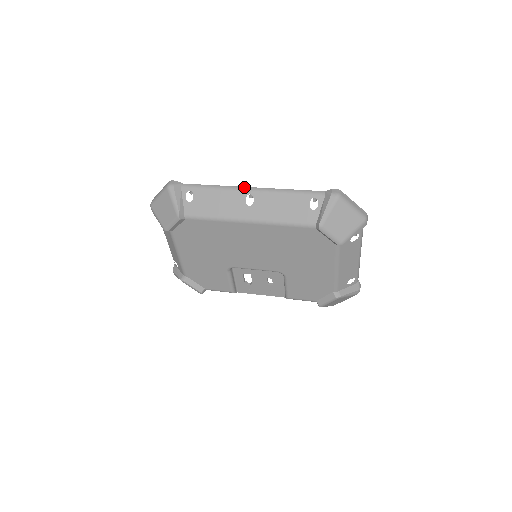
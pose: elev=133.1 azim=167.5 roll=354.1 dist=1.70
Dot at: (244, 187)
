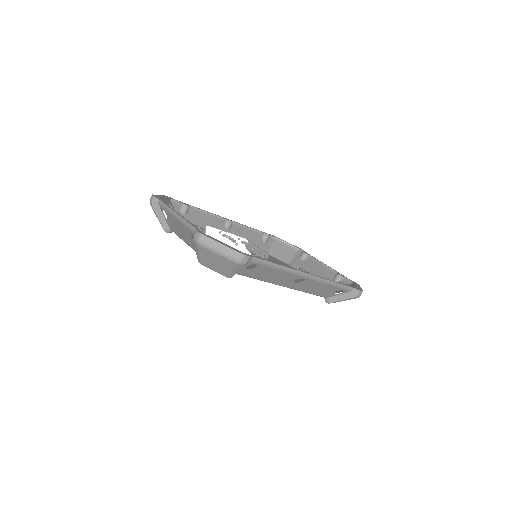
Dot at: (304, 273)
